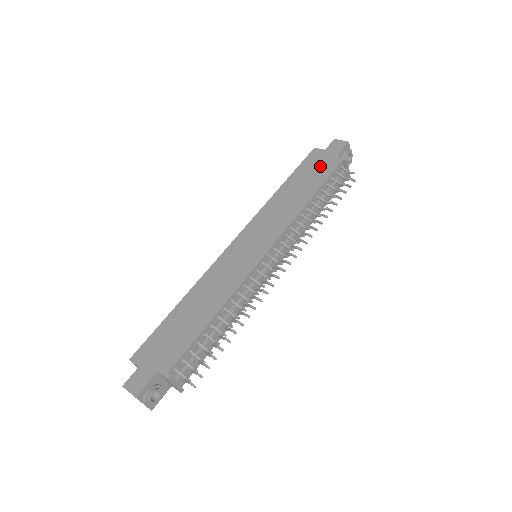
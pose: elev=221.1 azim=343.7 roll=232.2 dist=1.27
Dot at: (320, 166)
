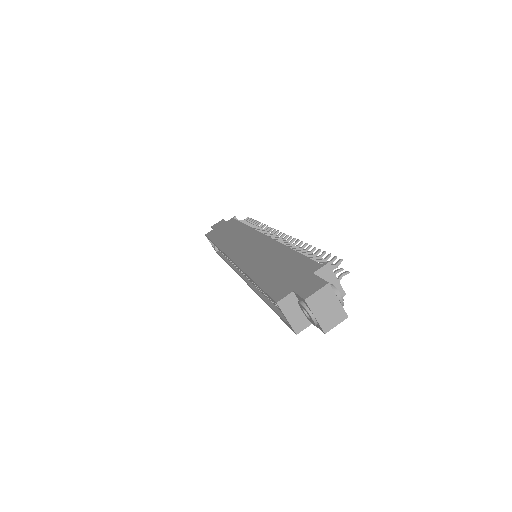
Dot at: (224, 227)
